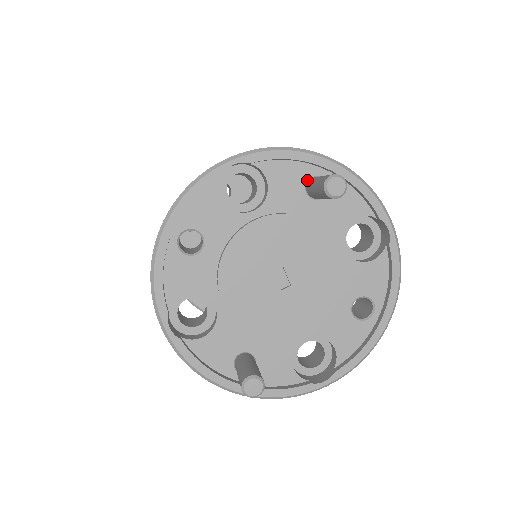
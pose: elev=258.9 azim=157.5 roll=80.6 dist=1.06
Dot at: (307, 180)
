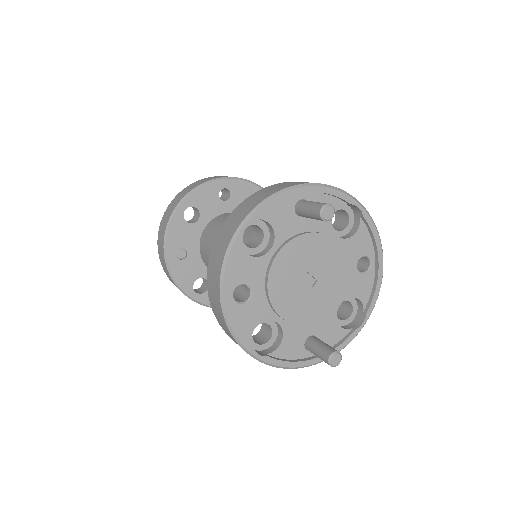
Dot at: (294, 207)
